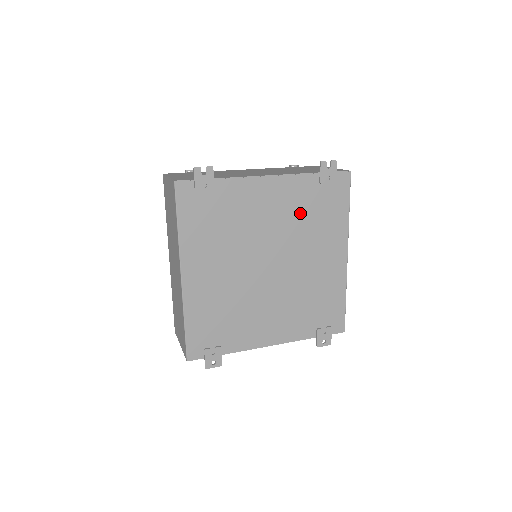
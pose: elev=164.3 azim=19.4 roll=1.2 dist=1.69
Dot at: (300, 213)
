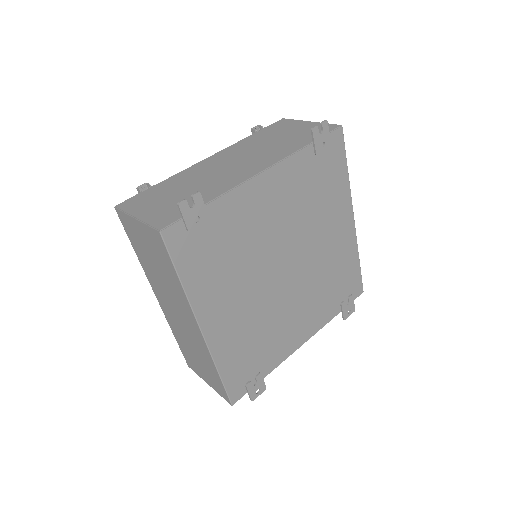
Dot at: (303, 198)
